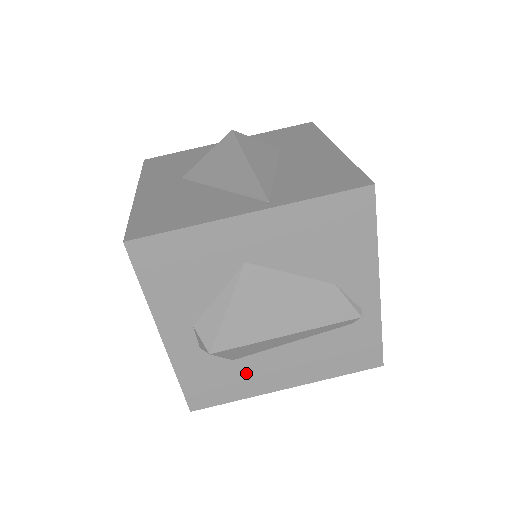
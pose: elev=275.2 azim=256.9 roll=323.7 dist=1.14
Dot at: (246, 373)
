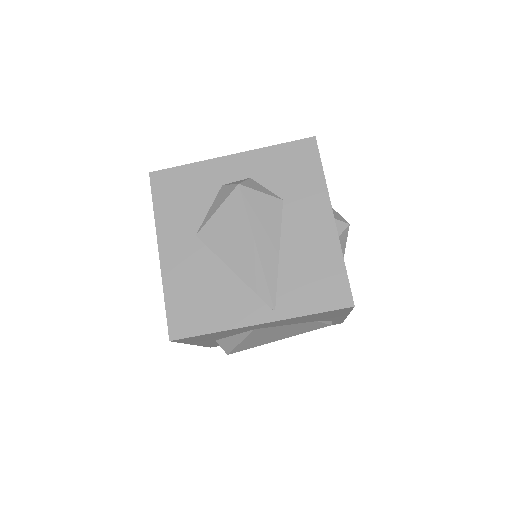
Dot at: occluded
